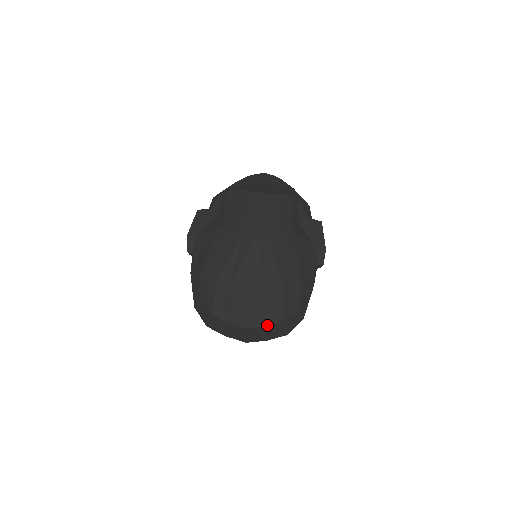
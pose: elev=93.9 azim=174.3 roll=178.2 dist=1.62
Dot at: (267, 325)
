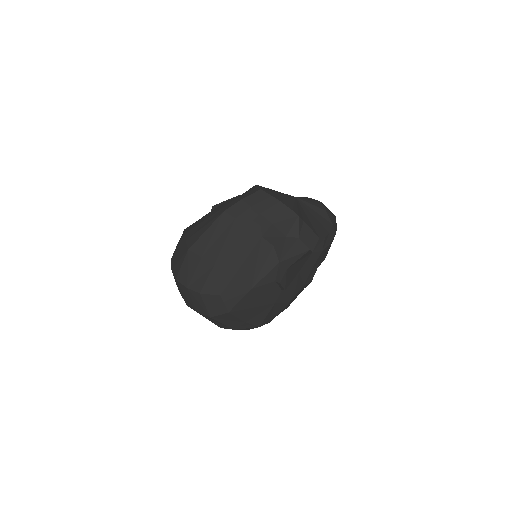
Dot at: (189, 288)
